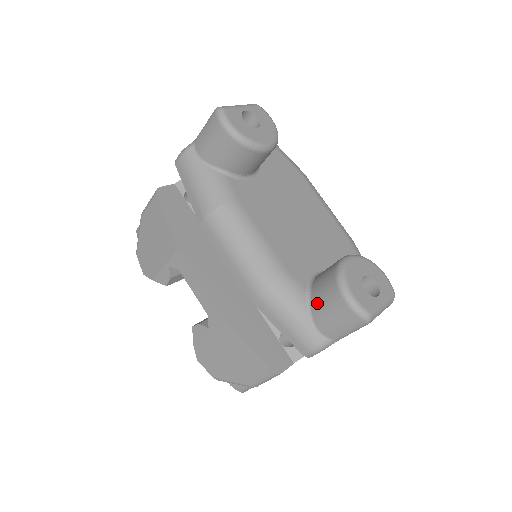
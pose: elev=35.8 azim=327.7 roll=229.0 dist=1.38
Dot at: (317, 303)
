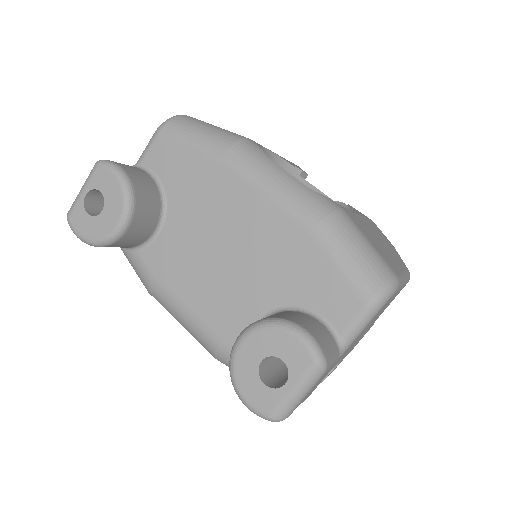
Dot at: occluded
